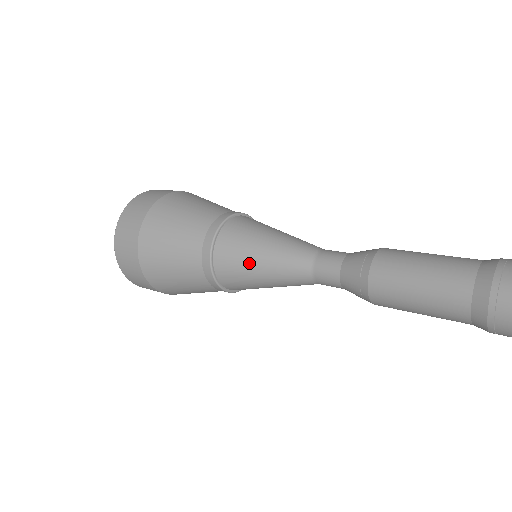
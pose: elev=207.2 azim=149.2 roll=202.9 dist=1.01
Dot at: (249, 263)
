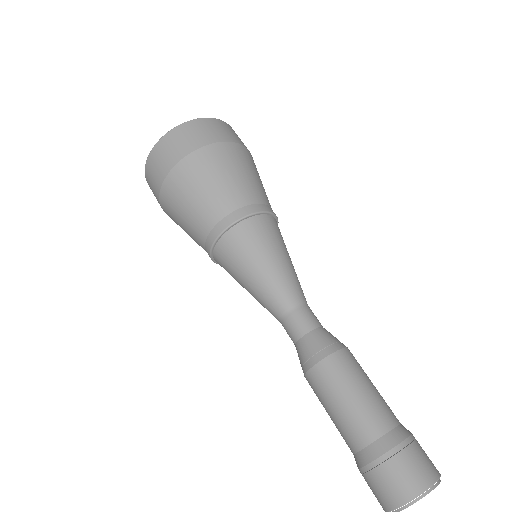
Dot at: (259, 255)
